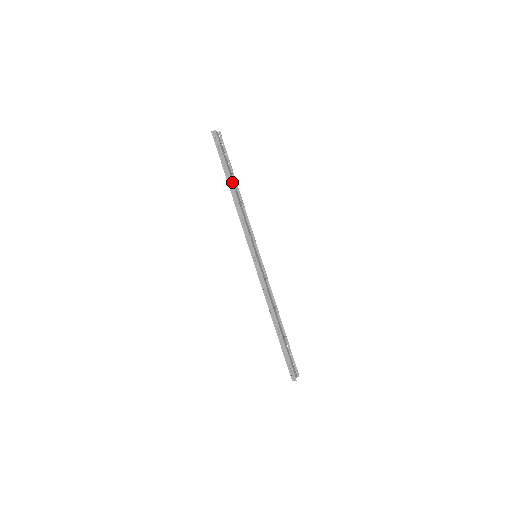
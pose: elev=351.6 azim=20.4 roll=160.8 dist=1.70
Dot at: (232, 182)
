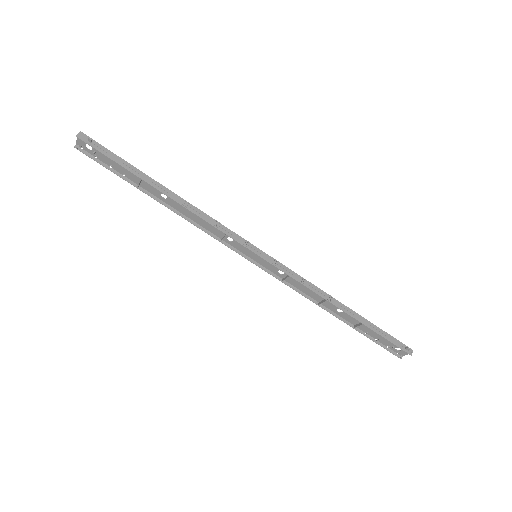
Dot at: (158, 183)
